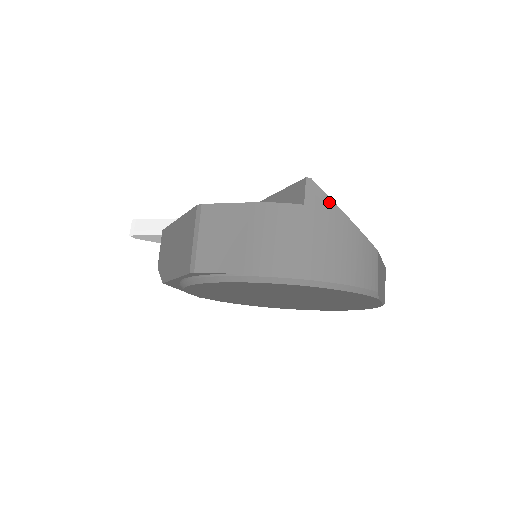
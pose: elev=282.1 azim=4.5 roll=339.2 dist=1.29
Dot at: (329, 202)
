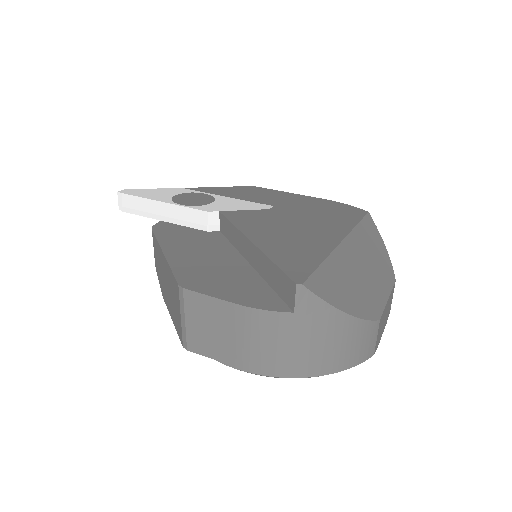
Dot at: (323, 305)
